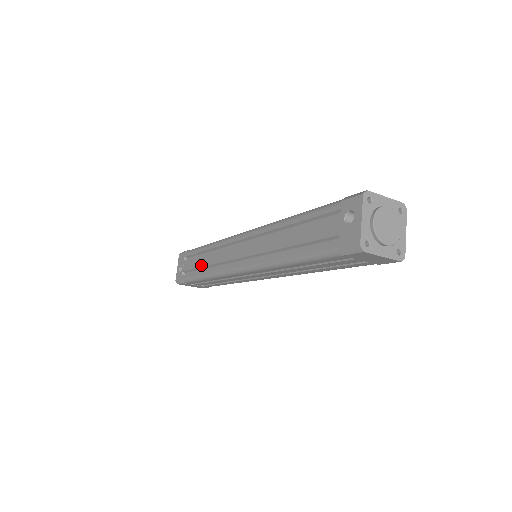
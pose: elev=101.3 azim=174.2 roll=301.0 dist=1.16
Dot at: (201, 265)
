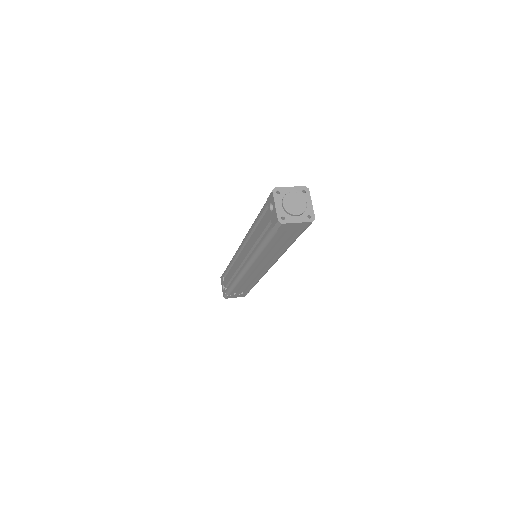
Dot at: (230, 277)
